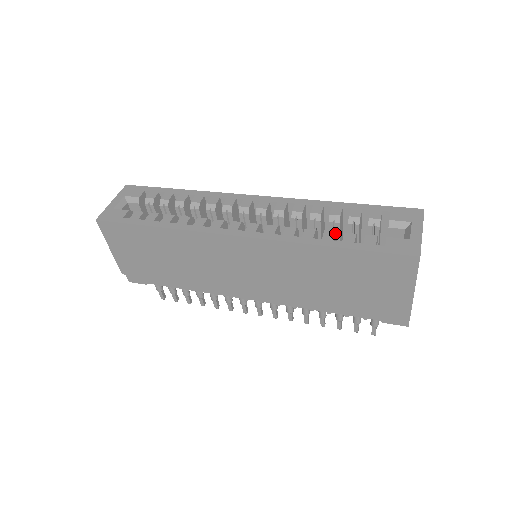
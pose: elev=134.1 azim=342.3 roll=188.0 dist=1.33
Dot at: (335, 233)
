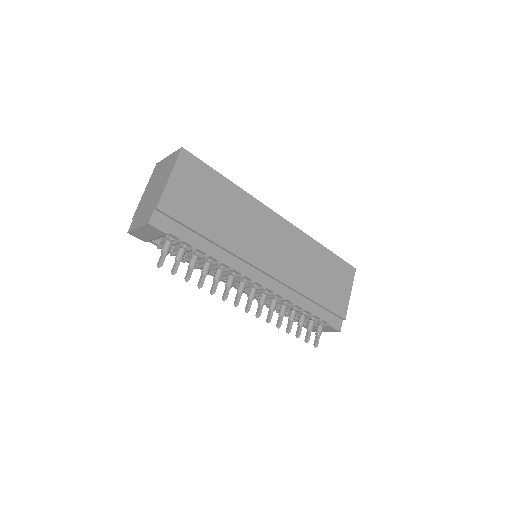
Dot at: occluded
